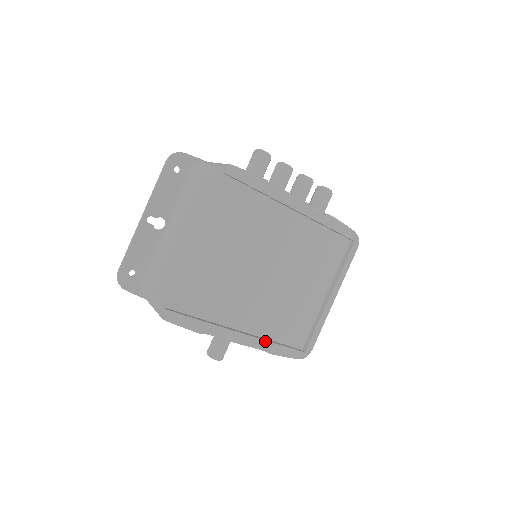
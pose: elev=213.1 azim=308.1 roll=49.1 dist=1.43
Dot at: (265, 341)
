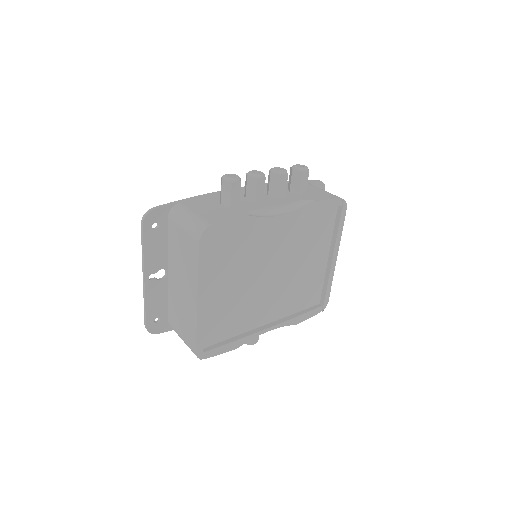
Dot at: (289, 320)
